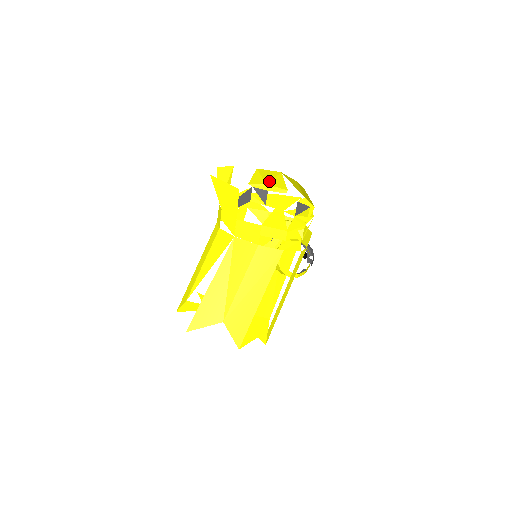
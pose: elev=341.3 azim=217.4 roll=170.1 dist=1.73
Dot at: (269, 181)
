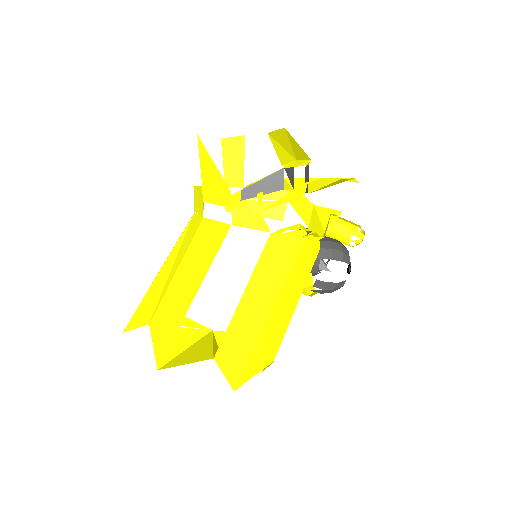
Dot at: (293, 152)
